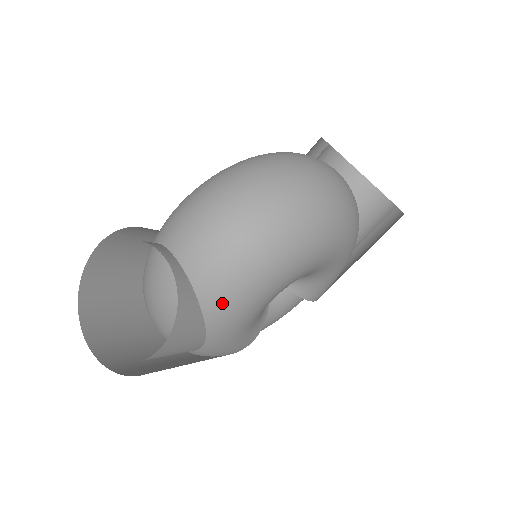
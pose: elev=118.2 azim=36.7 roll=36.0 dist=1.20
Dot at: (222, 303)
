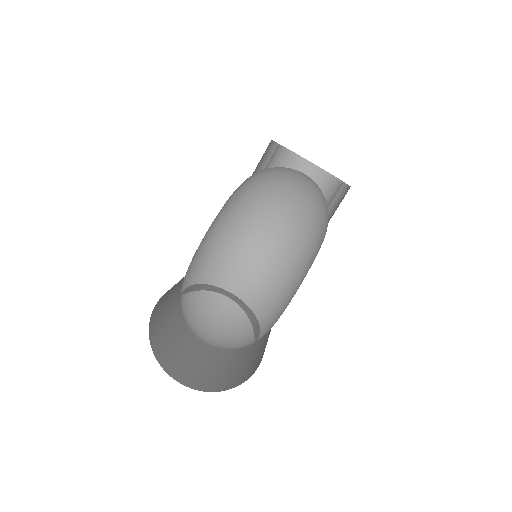
Dot at: (273, 311)
